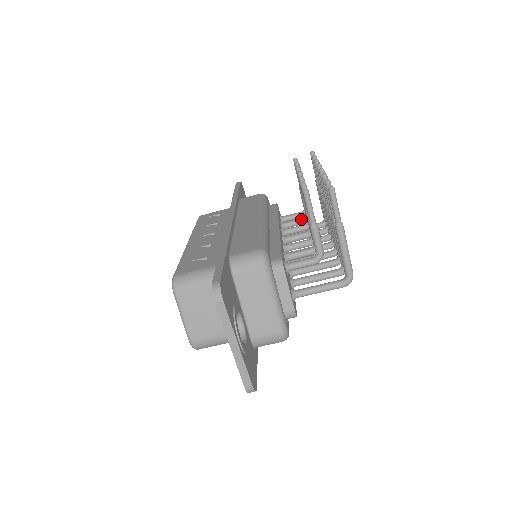
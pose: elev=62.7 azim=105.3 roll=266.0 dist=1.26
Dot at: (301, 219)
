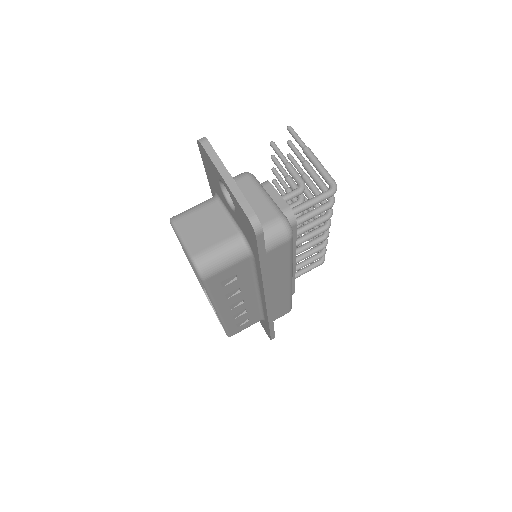
Dot at: occluded
